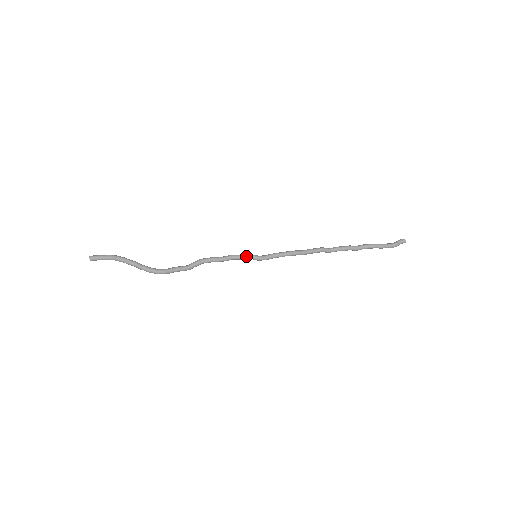
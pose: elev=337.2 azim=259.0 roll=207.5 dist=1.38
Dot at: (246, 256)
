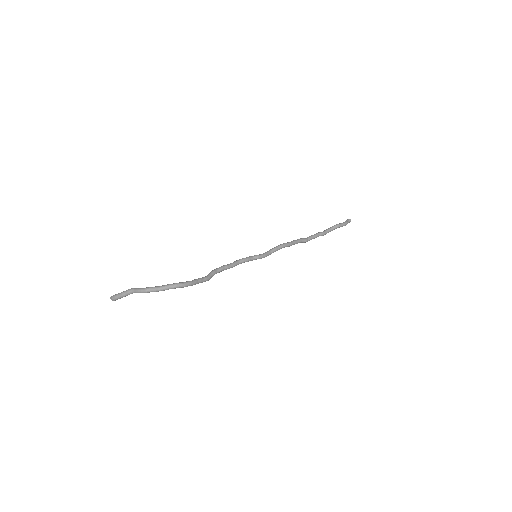
Dot at: (249, 257)
